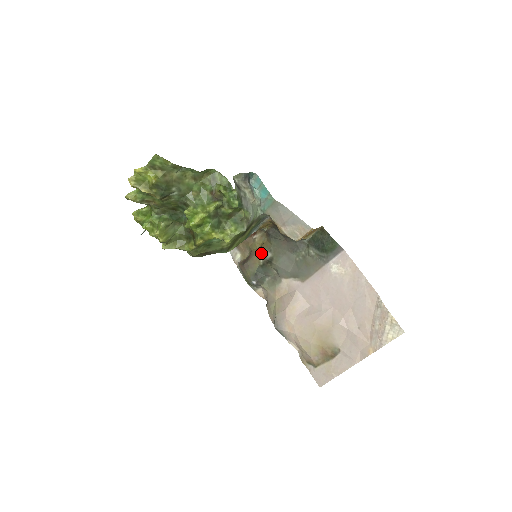
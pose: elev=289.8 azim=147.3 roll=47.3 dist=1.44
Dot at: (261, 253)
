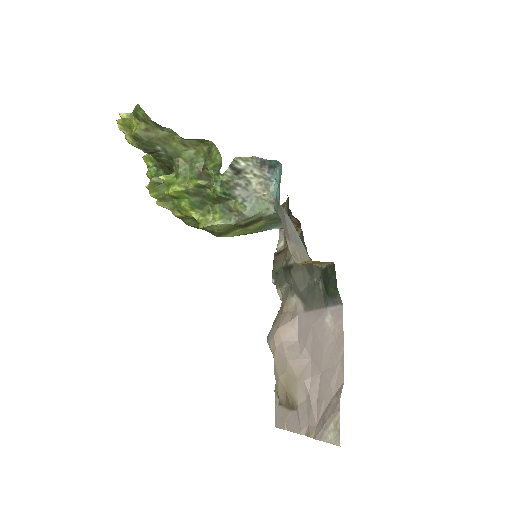
Dot at: (287, 254)
